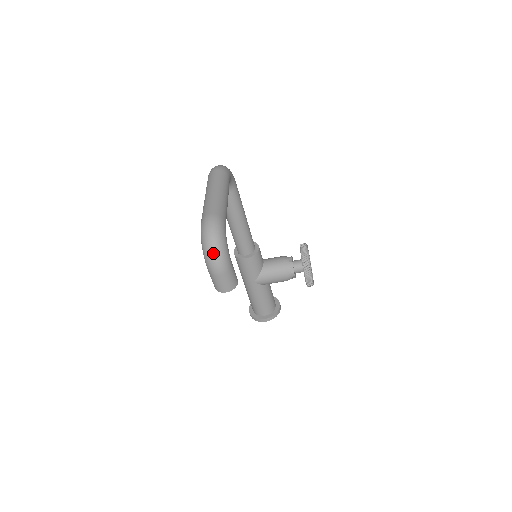
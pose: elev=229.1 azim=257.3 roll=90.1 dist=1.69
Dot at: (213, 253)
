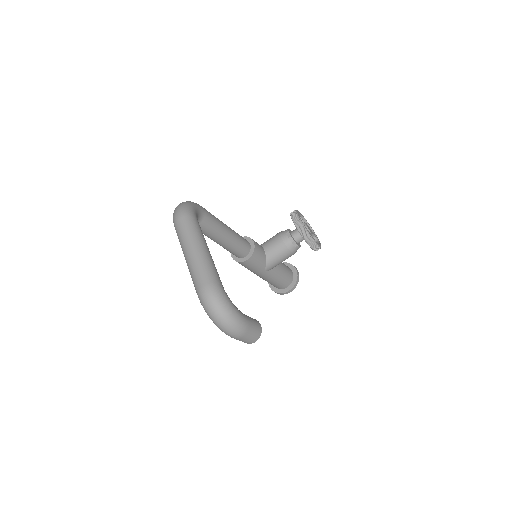
Dot at: (226, 325)
